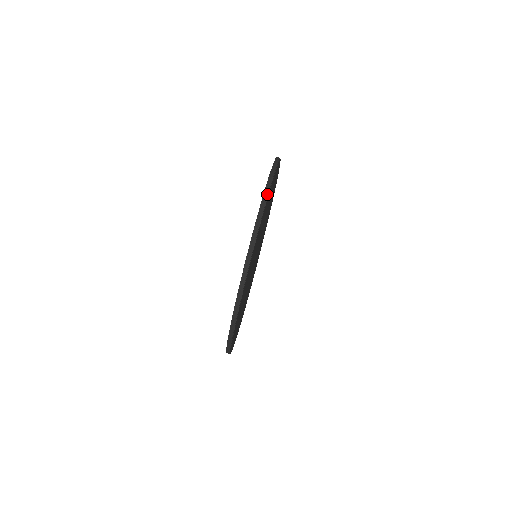
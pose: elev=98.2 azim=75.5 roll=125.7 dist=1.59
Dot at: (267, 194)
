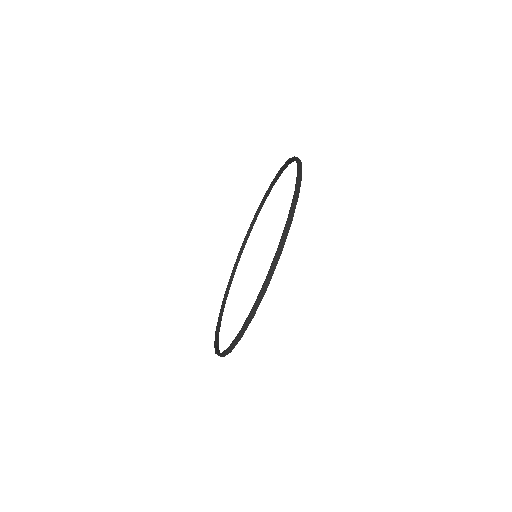
Dot at: (301, 171)
